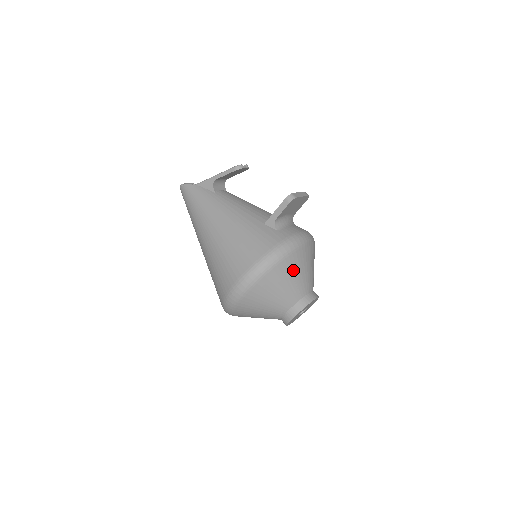
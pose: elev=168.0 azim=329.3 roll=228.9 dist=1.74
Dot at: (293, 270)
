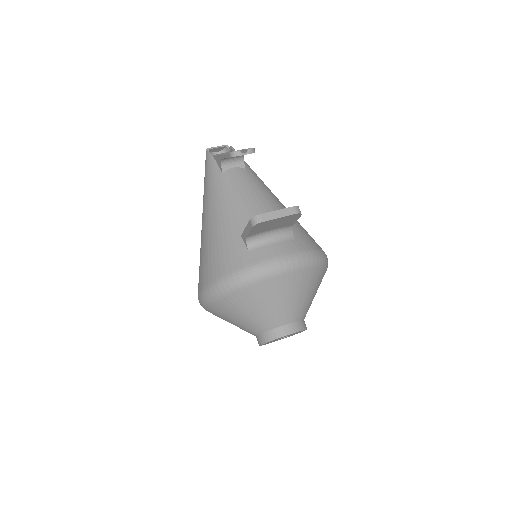
Dot at: (254, 302)
